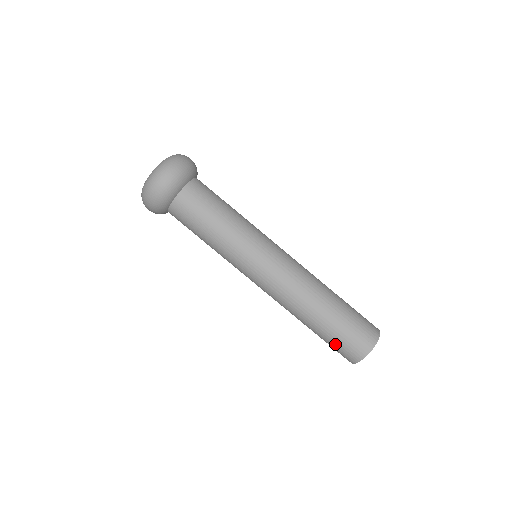
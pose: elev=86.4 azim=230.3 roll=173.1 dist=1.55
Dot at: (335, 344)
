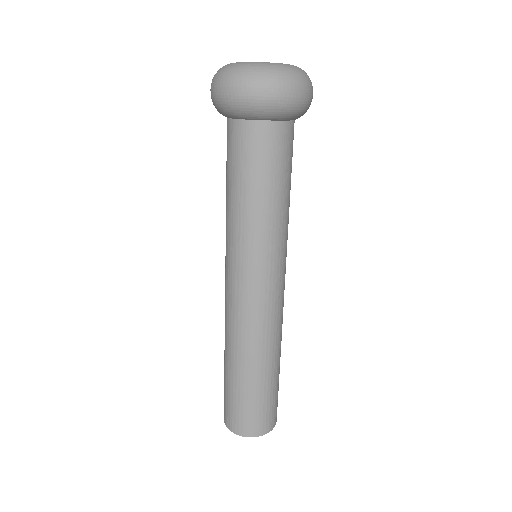
Dot at: (224, 391)
